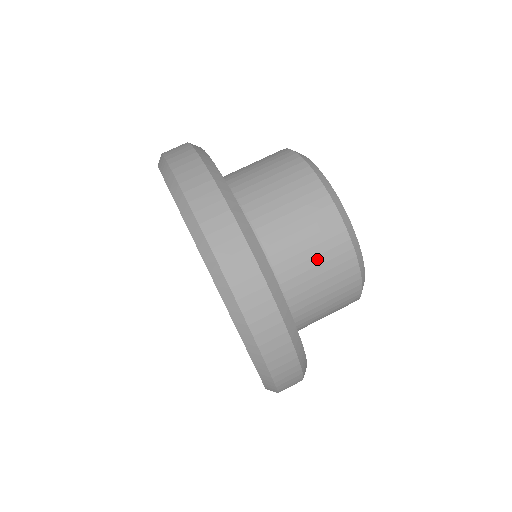
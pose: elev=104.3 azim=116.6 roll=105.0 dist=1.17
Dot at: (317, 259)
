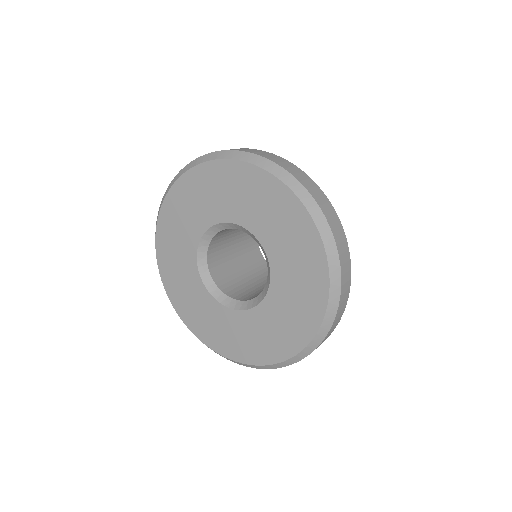
Dot at: occluded
